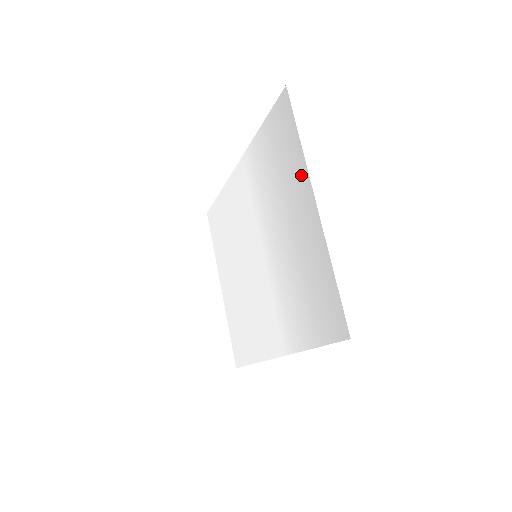
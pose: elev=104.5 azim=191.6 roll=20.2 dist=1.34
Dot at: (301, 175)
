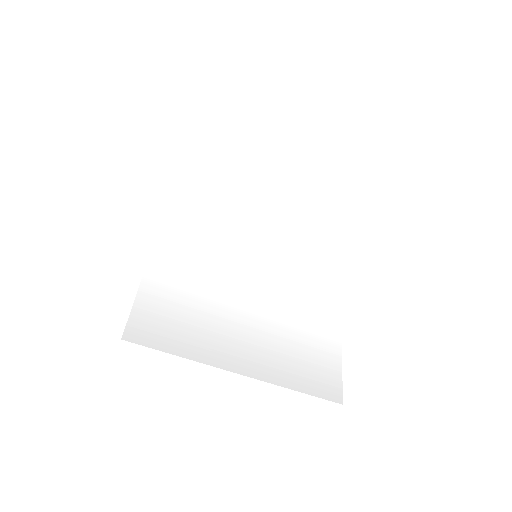
Dot at: (211, 354)
